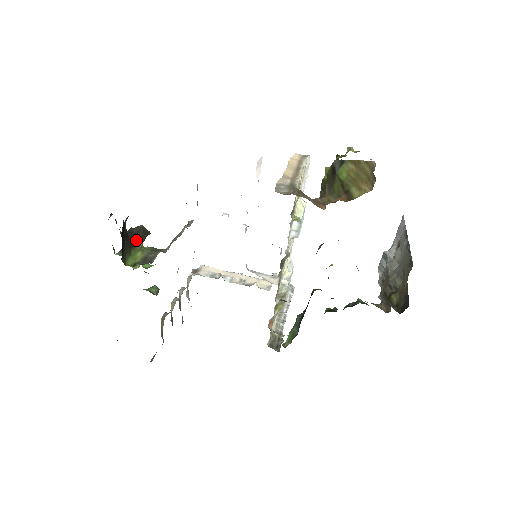
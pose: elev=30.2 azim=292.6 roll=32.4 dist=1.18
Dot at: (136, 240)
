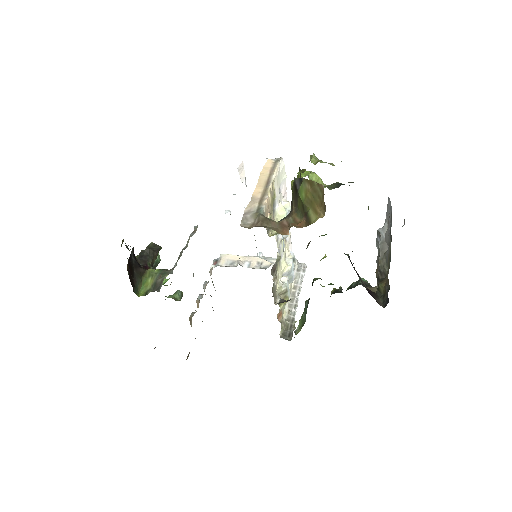
Dot at: (147, 263)
